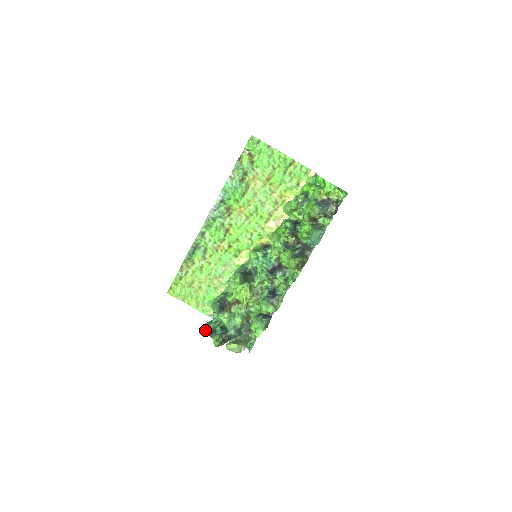
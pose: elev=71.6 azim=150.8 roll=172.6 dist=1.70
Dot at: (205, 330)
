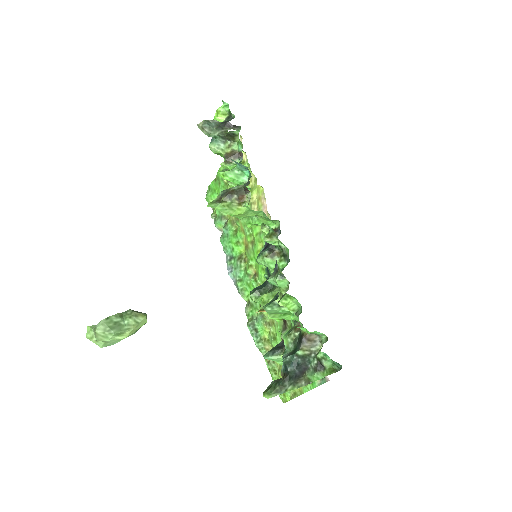
Dot at: occluded
